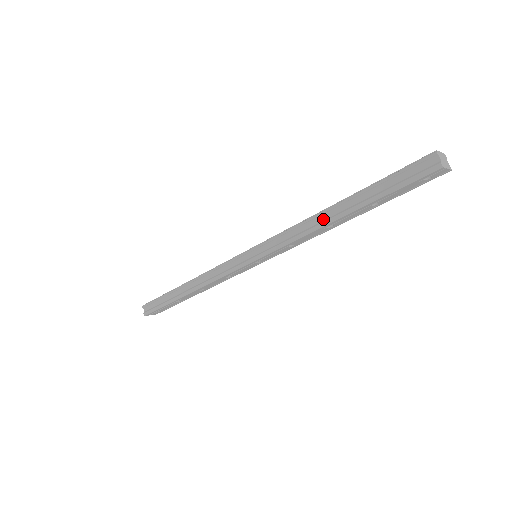
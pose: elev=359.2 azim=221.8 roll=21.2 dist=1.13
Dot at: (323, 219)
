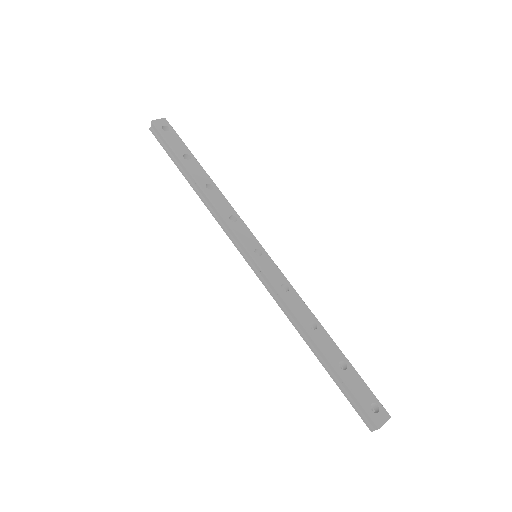
Dot at: (304, 333)
